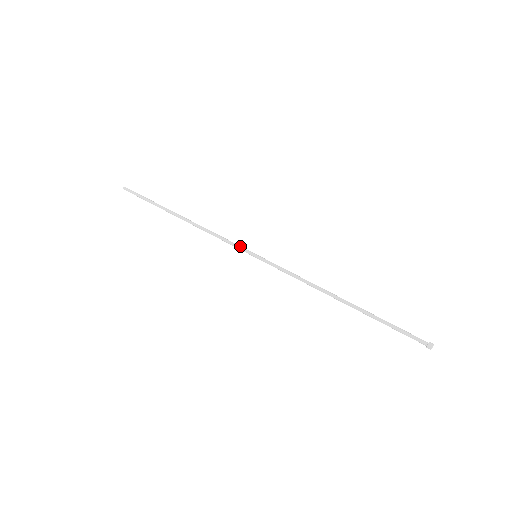
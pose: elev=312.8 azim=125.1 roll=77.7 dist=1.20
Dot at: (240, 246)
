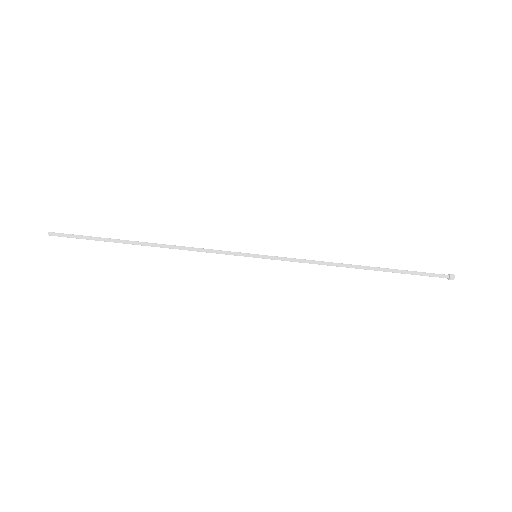
Dot at: (234, 252)
